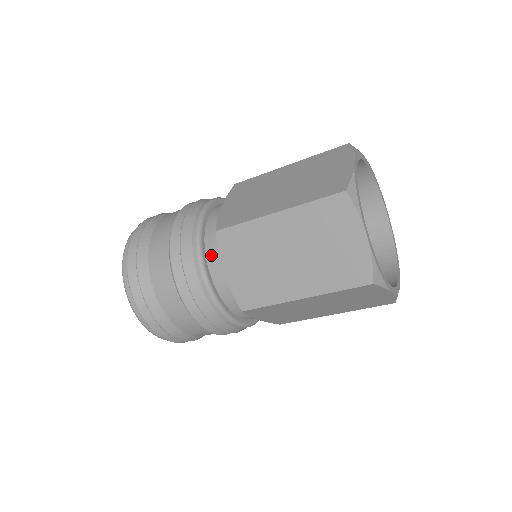
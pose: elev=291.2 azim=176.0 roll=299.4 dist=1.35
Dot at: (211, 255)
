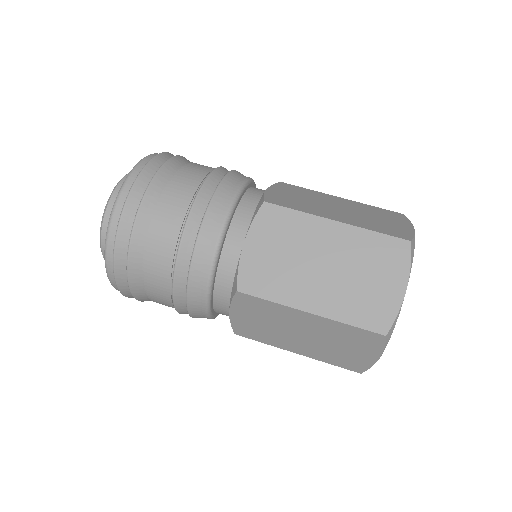
Dot at: (220, 292)
